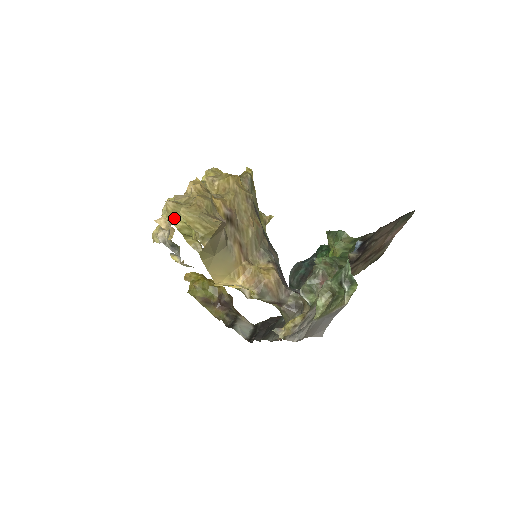
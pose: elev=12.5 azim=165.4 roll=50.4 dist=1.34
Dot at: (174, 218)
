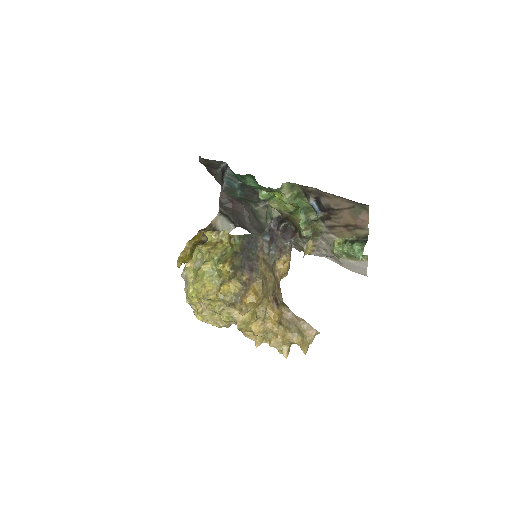
Dot at: occluded
